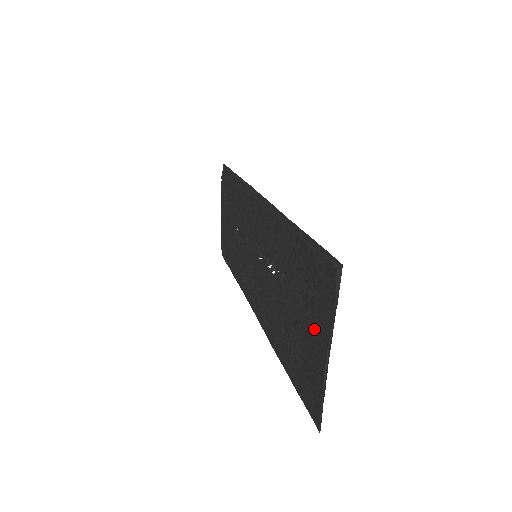
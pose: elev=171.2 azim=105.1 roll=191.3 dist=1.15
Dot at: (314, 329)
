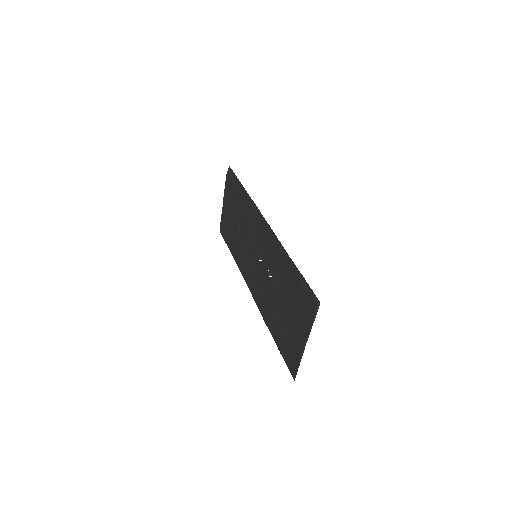
Dot at: (298, 326)
